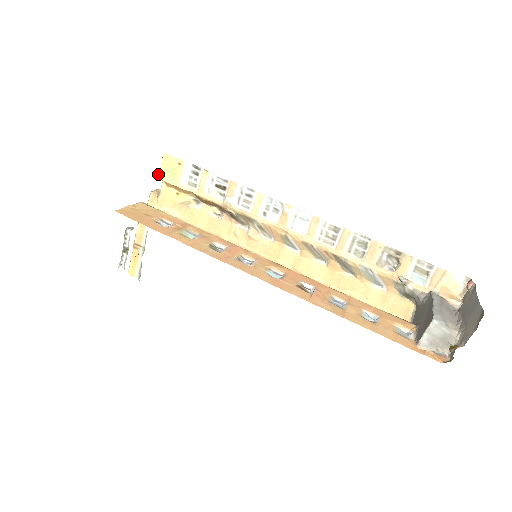
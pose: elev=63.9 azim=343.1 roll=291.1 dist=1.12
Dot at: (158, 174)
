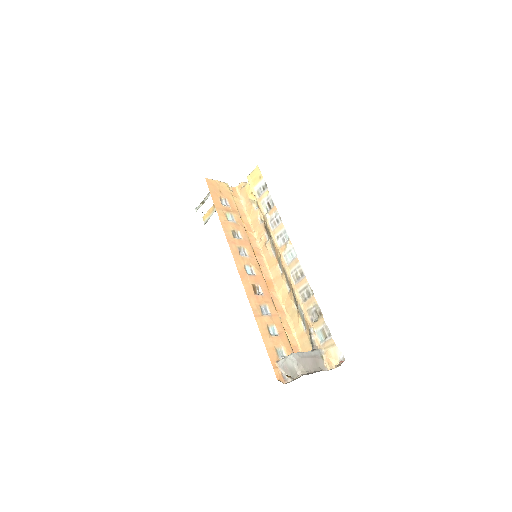
Dot at: (248, 175)
